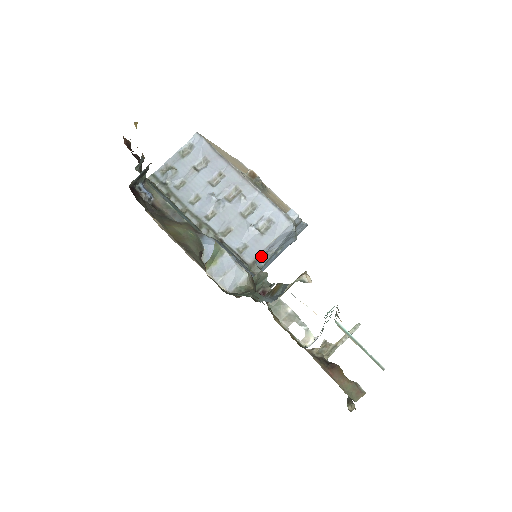
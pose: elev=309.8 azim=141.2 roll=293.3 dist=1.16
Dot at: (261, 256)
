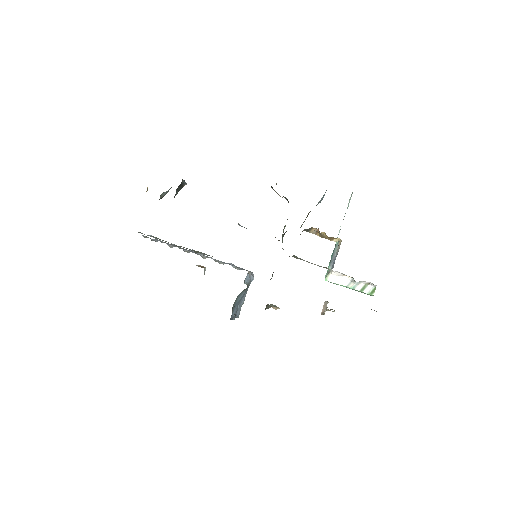
Dot at: (248, 274)
